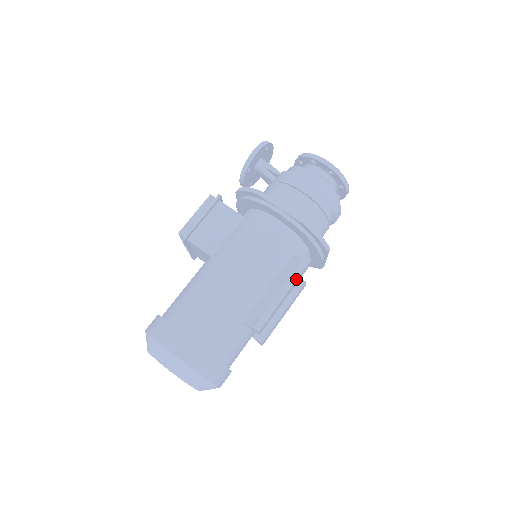
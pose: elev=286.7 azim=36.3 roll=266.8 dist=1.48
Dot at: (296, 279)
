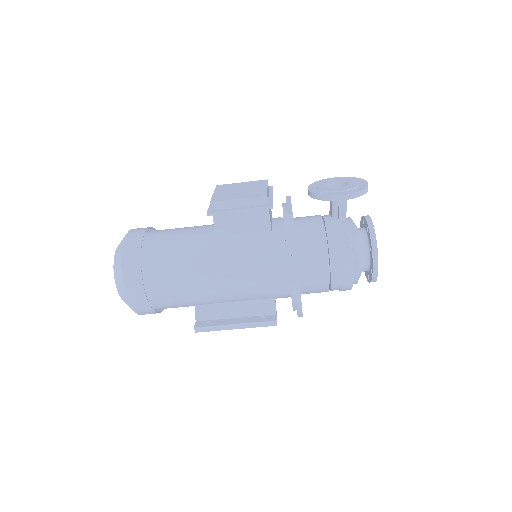
Dot at: (253, 327)
